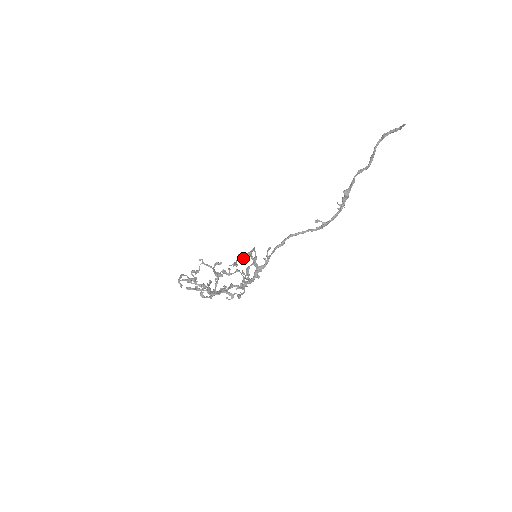
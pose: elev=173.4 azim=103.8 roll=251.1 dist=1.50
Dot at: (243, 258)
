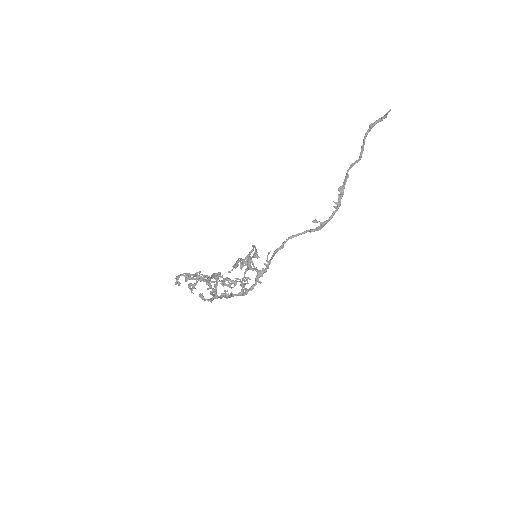
Dot at: (242, 260)
